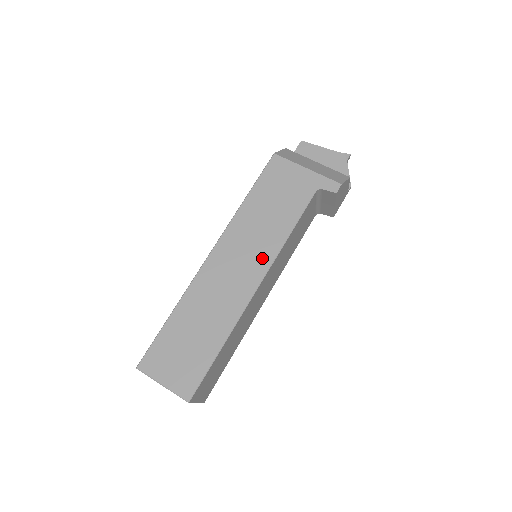
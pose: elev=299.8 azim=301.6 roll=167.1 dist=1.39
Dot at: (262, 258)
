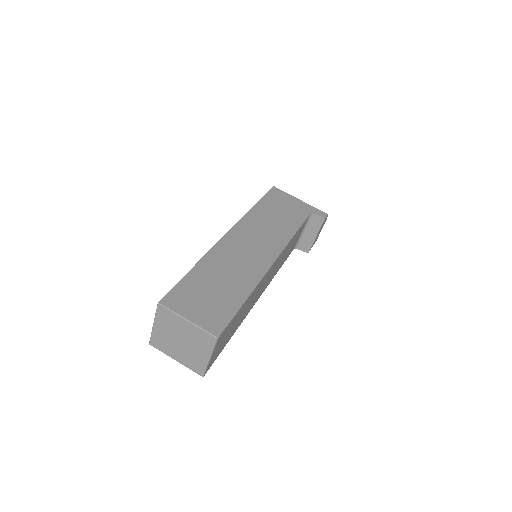
Dot at: (274, 244)
